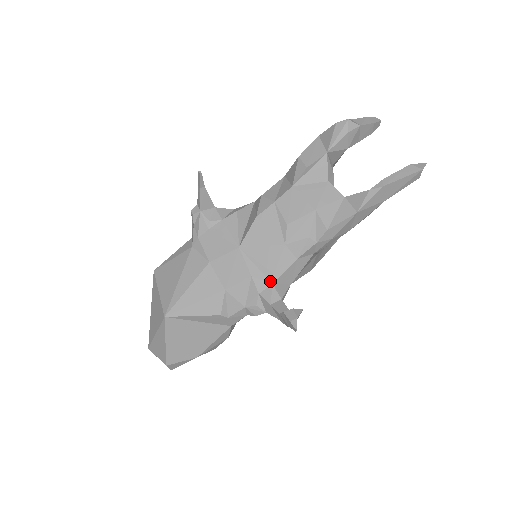
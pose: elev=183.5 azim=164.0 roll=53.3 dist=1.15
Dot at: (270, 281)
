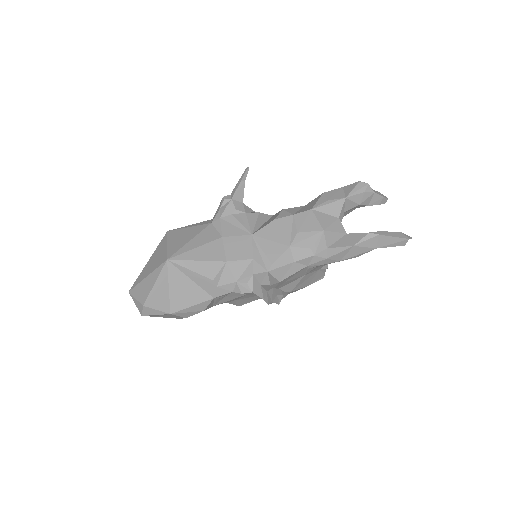
Dot at: (266, 269)
